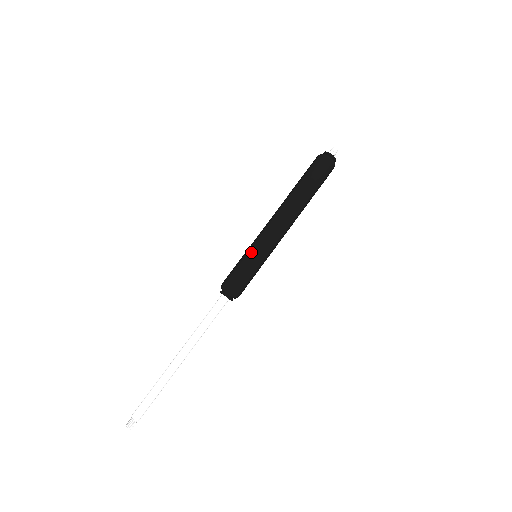
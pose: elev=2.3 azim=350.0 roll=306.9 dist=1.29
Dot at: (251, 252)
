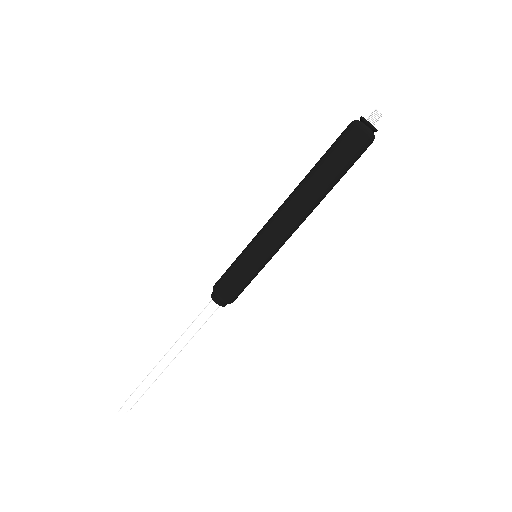
Dot at: (255, 262)
